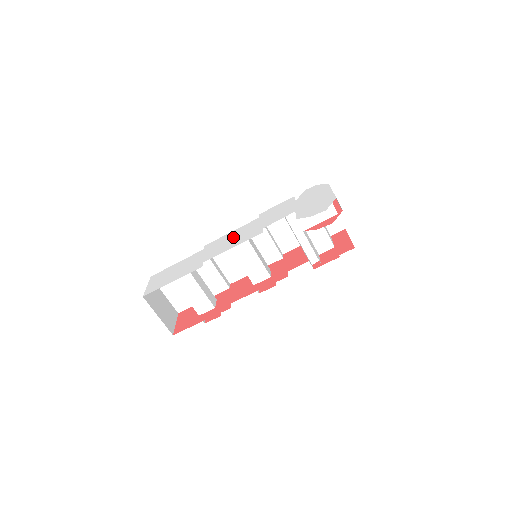
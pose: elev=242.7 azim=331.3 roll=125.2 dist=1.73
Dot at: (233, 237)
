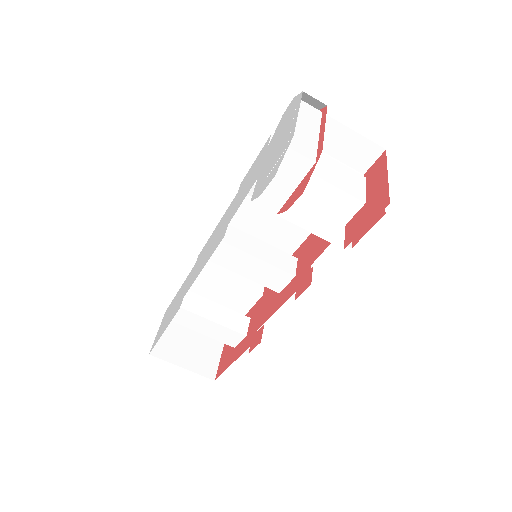
Dot at: (211, 241)
